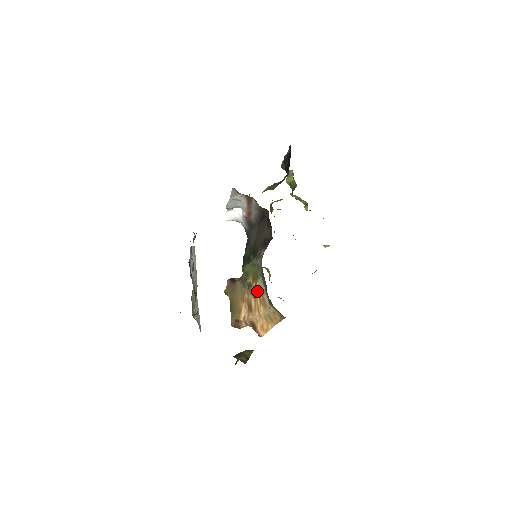
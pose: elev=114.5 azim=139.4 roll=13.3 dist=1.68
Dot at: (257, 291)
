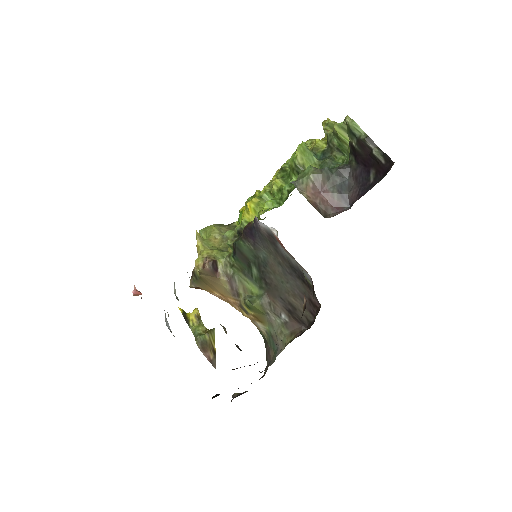
Dot at: (251, 320)
